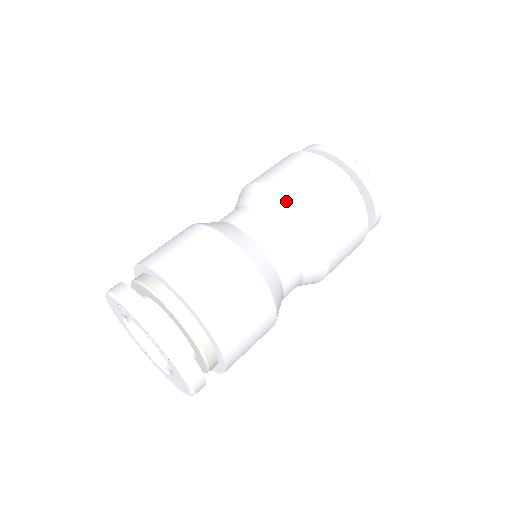
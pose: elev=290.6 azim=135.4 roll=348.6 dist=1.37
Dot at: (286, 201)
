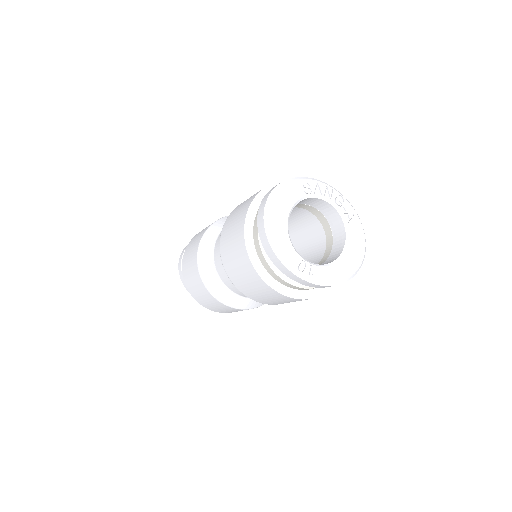
Dot at: occluded
